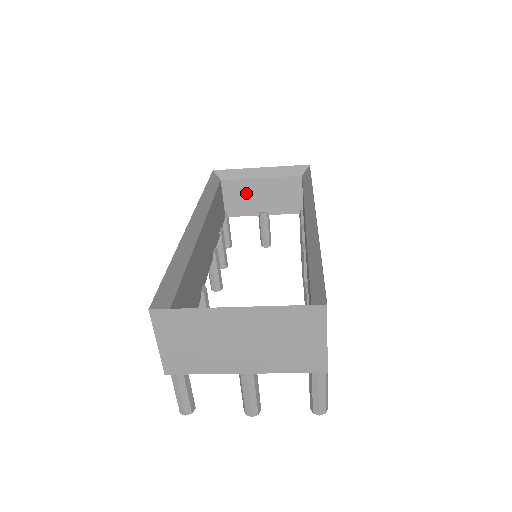
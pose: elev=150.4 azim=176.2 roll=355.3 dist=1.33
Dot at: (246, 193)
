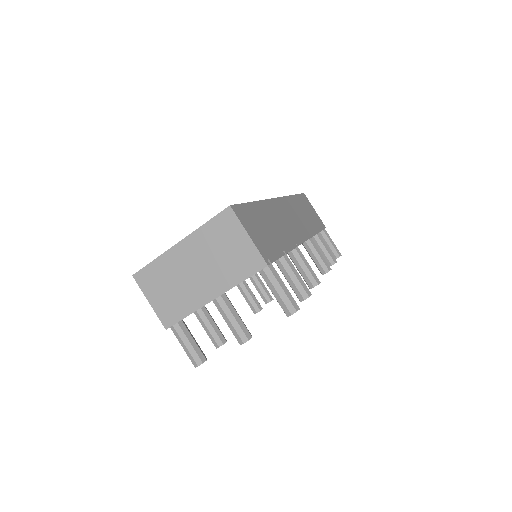
Dot at: occluded
